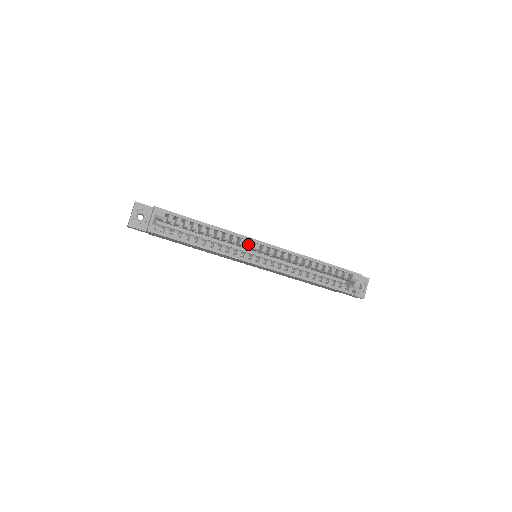
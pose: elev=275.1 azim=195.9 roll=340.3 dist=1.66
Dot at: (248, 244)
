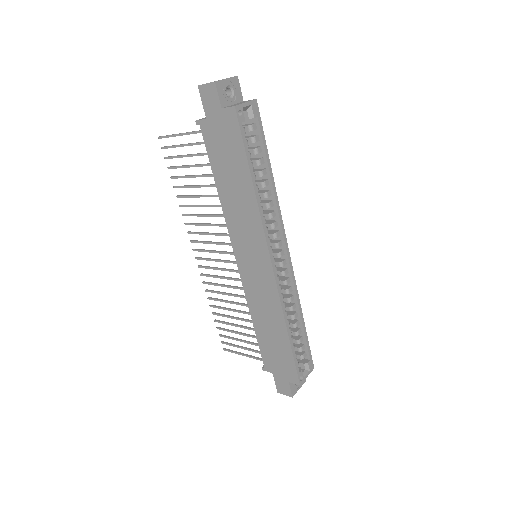
Dot at: (277, 232)
